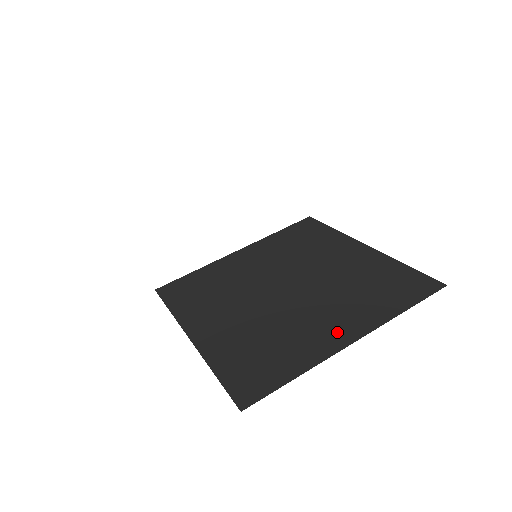
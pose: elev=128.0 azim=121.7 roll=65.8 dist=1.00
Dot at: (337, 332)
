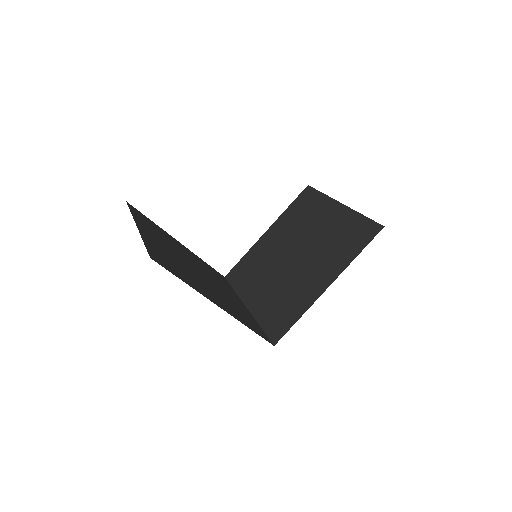
Dot at: (320, 282)
